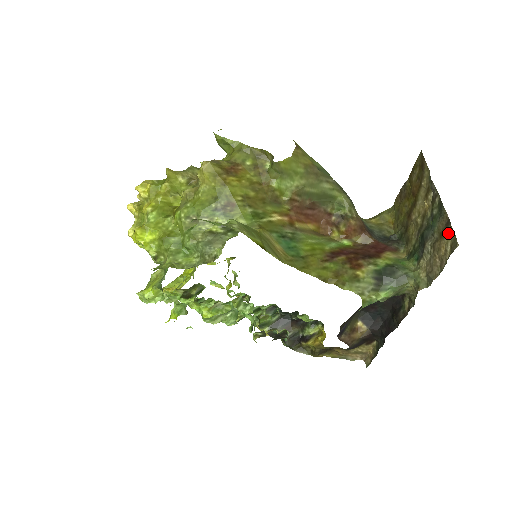
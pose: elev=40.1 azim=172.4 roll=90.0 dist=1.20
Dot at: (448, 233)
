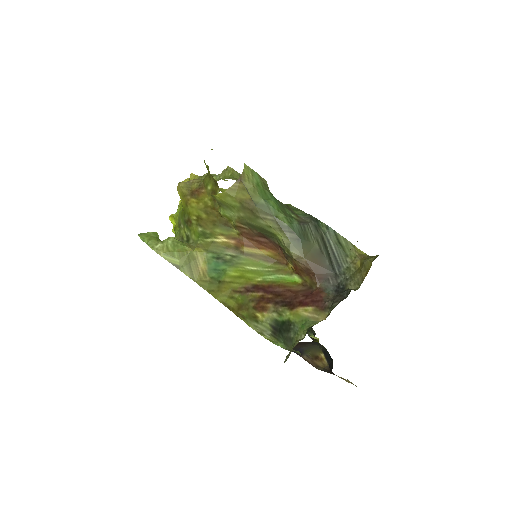
Dot at: occluded
